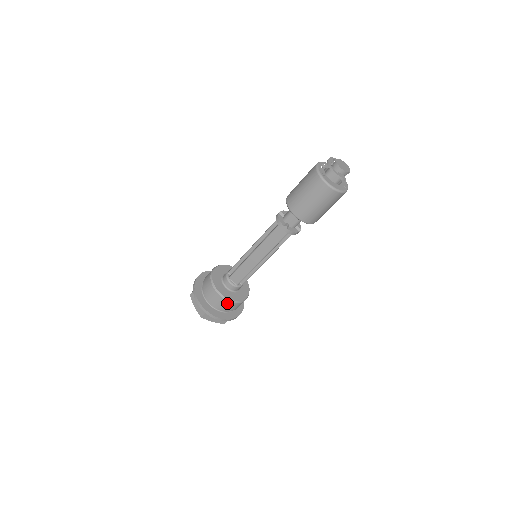
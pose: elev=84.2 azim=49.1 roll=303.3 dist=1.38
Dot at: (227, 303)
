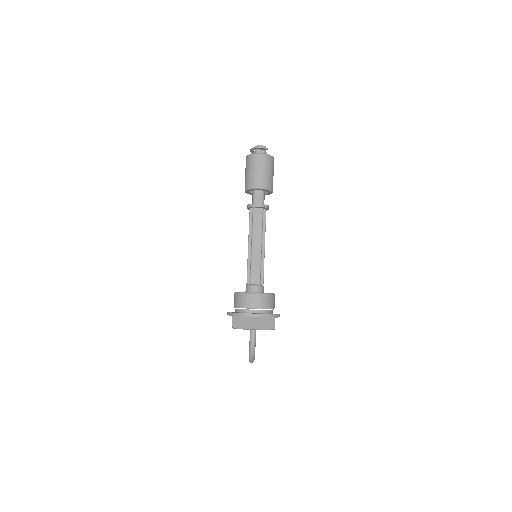
Dot at: (263, 298)
